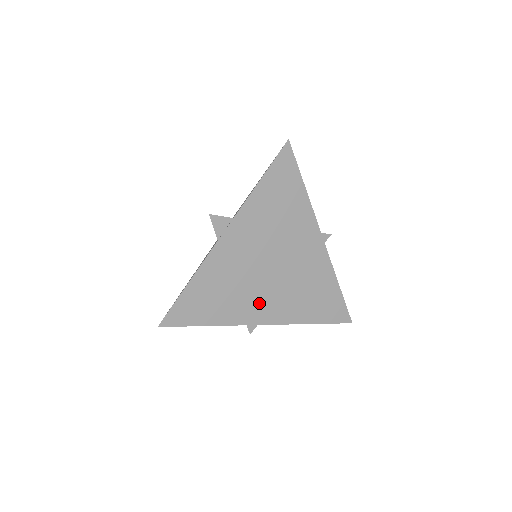
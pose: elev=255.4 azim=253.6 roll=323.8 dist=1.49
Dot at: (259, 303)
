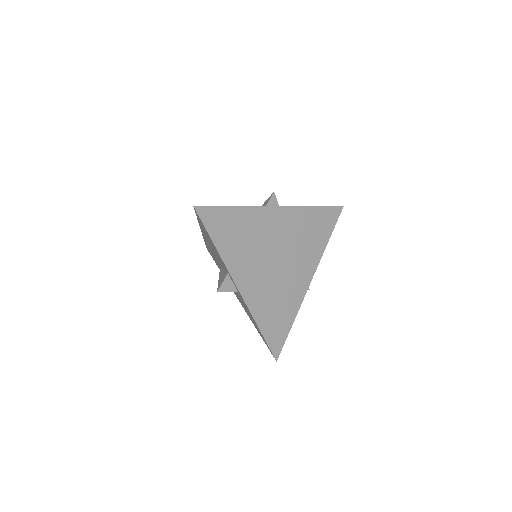
Dot at: (251, 272)
